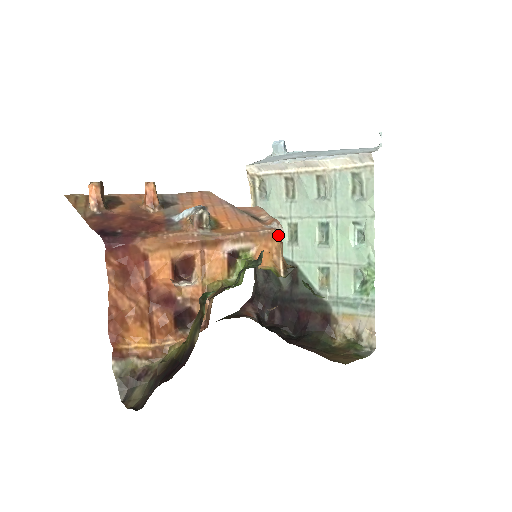
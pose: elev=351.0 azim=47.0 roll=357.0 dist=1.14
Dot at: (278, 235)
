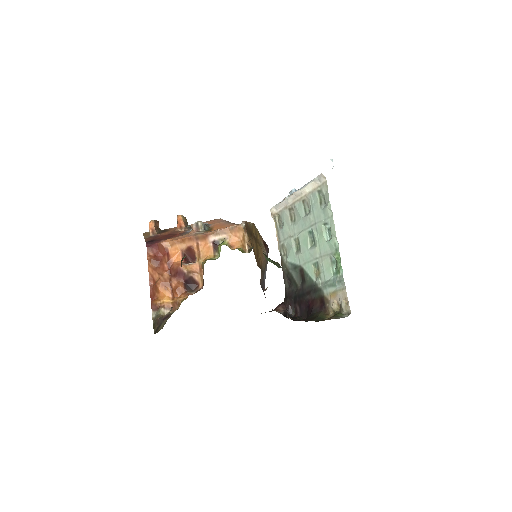
Dot at: (241, 228)
